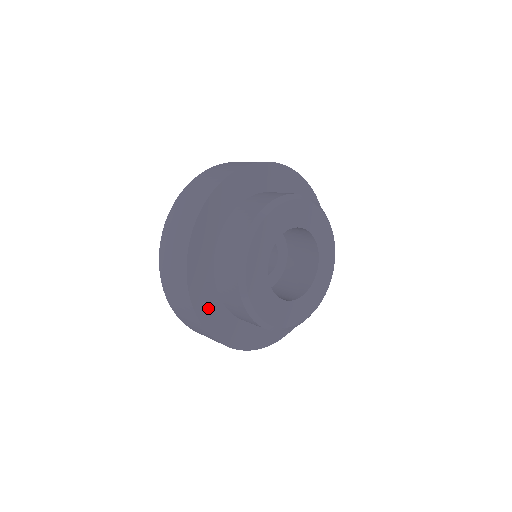
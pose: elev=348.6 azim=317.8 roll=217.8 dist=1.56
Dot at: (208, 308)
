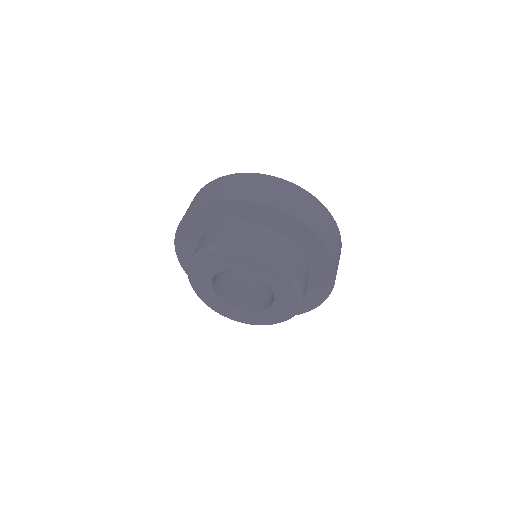
Dot at: occluded
